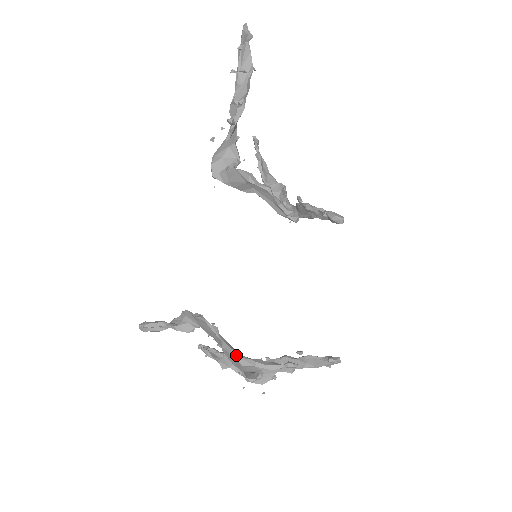
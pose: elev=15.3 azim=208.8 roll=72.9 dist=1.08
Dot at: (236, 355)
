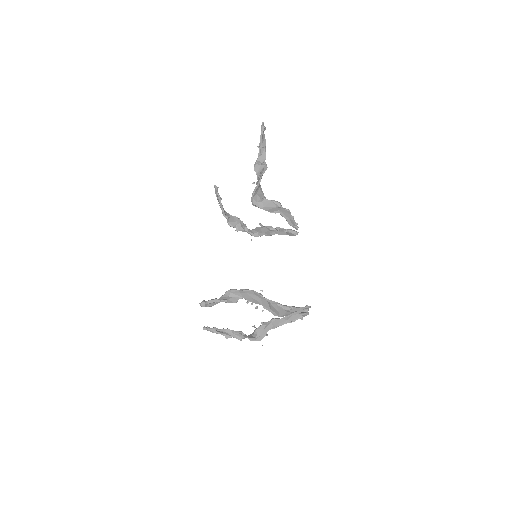
Dot at: (281, 305)
